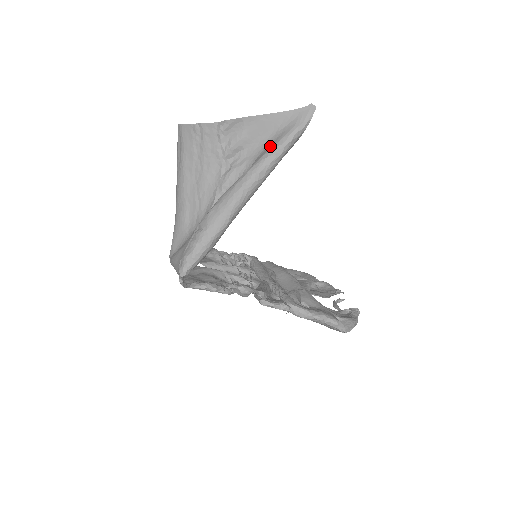
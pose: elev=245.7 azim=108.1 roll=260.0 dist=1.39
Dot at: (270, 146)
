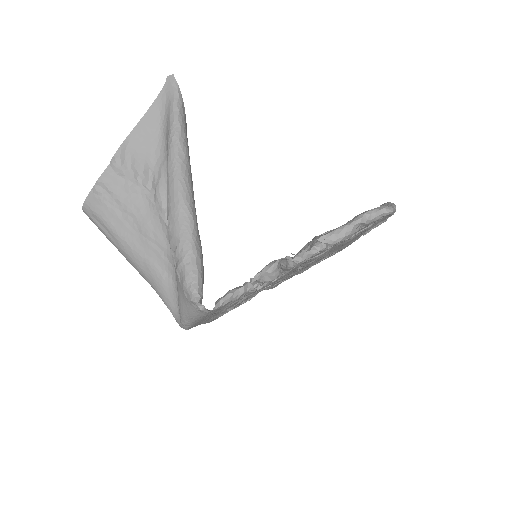
Dot at: (167, 134)
